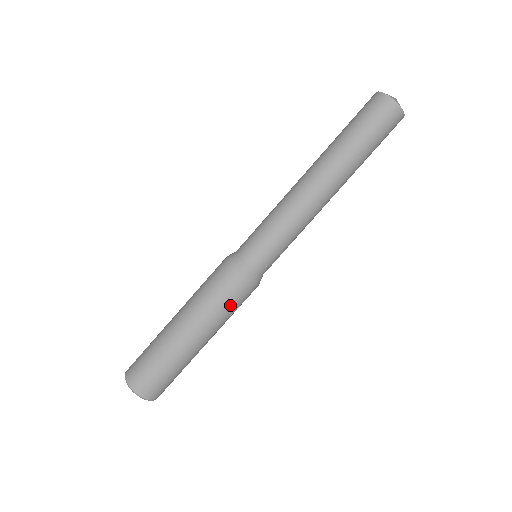
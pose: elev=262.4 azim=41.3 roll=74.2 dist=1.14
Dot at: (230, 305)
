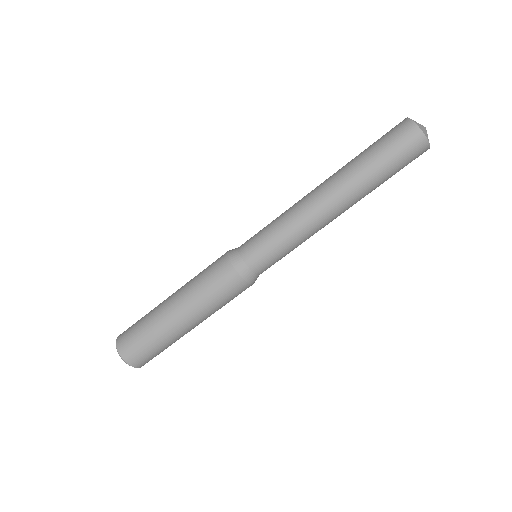
Dot at: occluded
